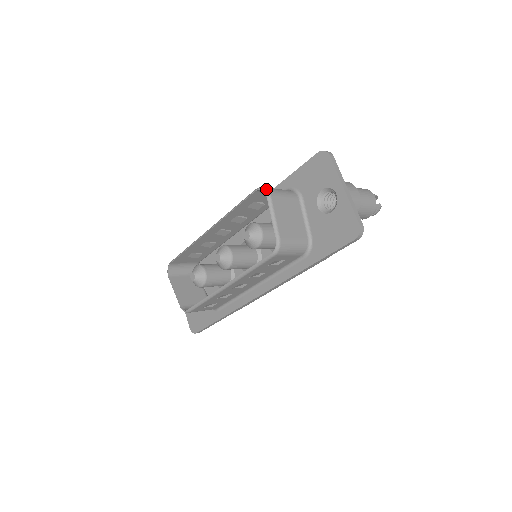
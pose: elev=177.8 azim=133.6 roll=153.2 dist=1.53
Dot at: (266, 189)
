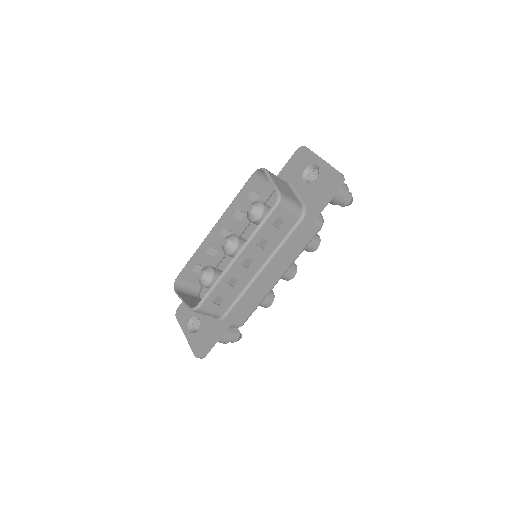
Dot at: (262, 168)
